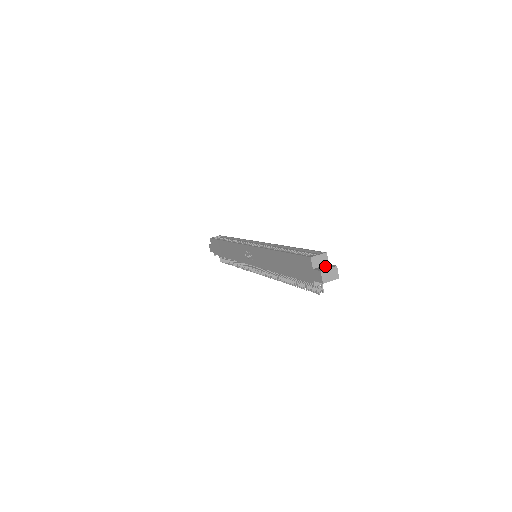
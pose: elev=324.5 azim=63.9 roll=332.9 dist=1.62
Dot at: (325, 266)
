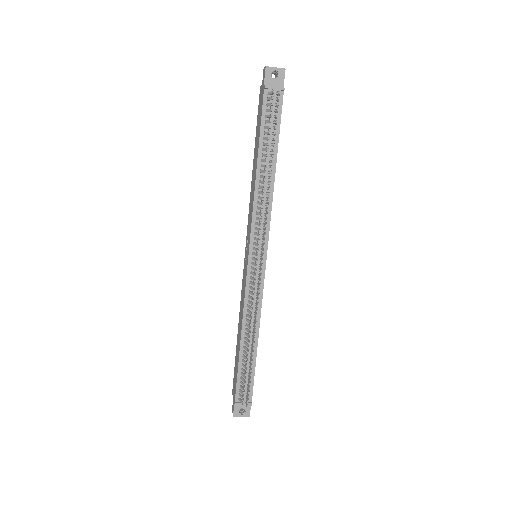
Dot at: occluded
